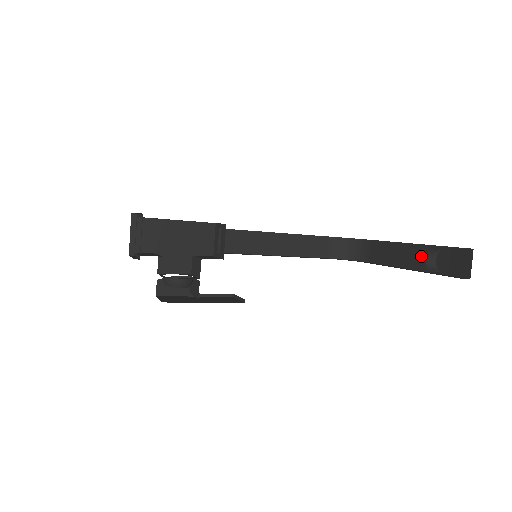
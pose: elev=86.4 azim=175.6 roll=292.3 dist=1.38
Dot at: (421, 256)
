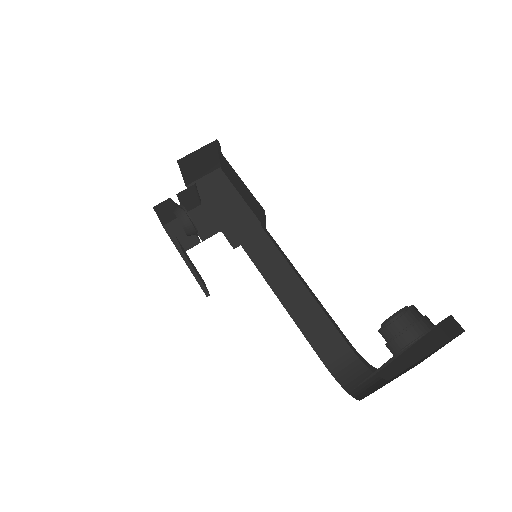
Dot at: occluded
